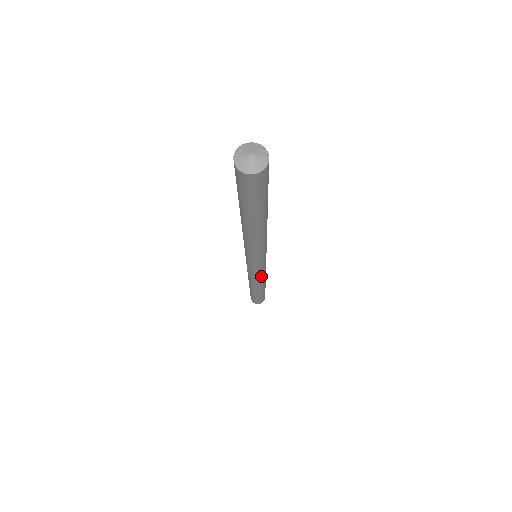
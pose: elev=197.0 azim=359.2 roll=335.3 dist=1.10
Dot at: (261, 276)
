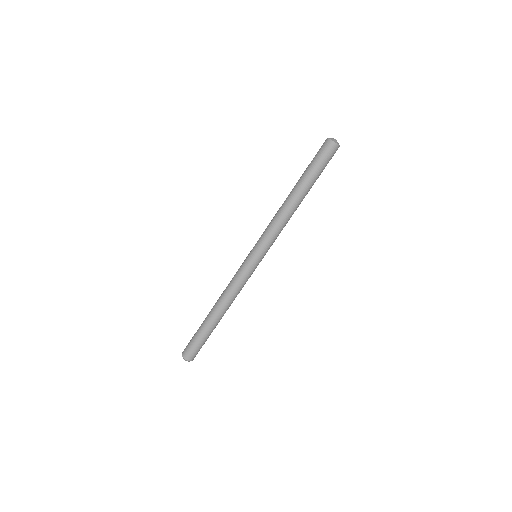
Dot at: (241, 285)
